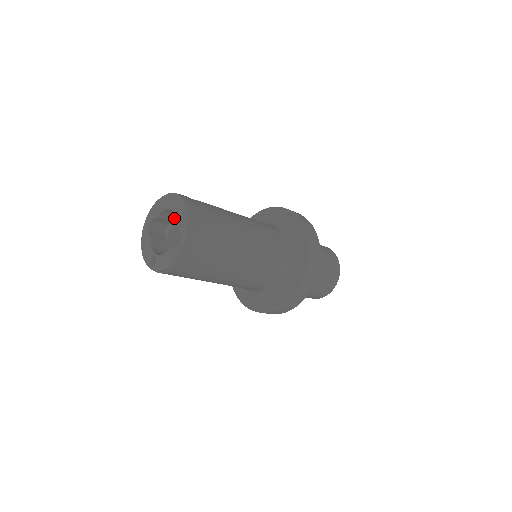
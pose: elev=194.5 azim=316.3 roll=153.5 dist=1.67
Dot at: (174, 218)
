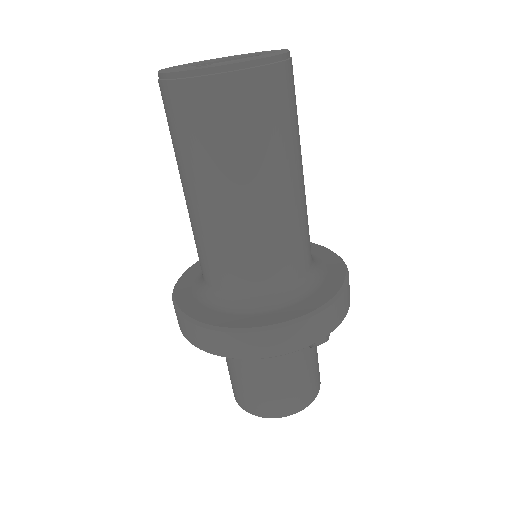
Dot at: occluded
